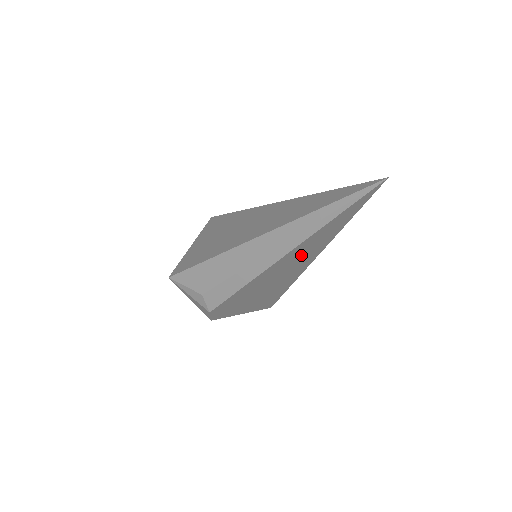
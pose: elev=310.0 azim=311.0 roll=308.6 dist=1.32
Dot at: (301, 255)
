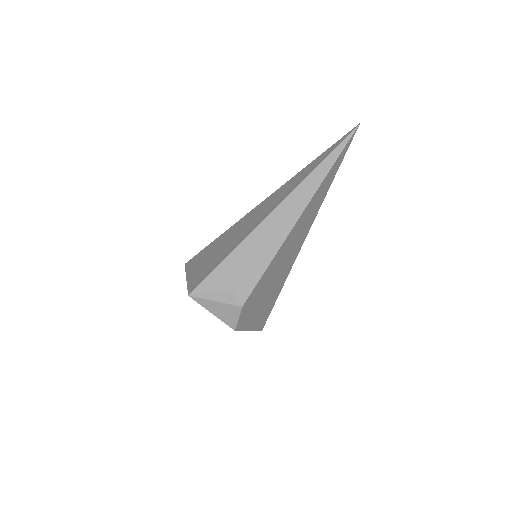
Dot at: (306, 220)
